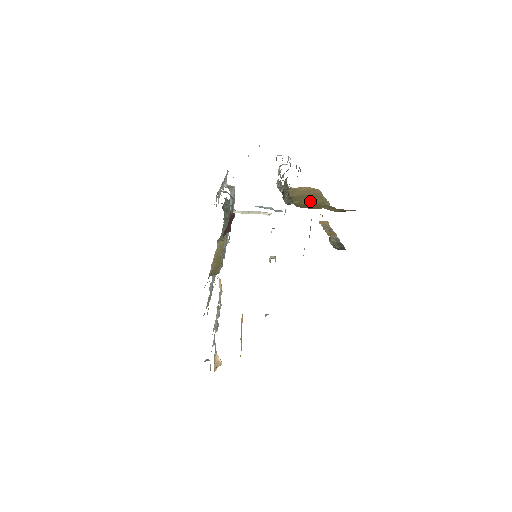
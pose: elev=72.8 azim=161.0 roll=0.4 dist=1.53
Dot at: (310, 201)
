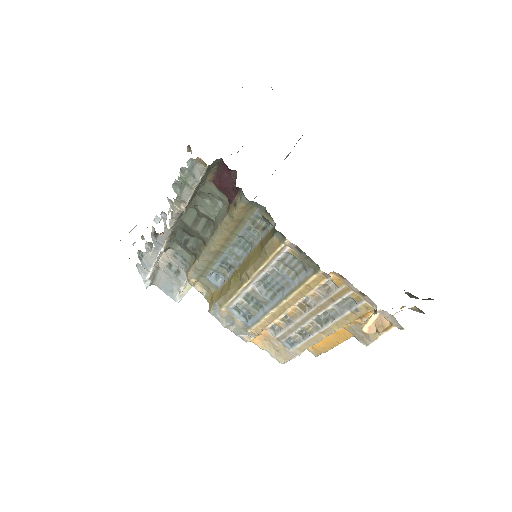
Dot at: occluded
